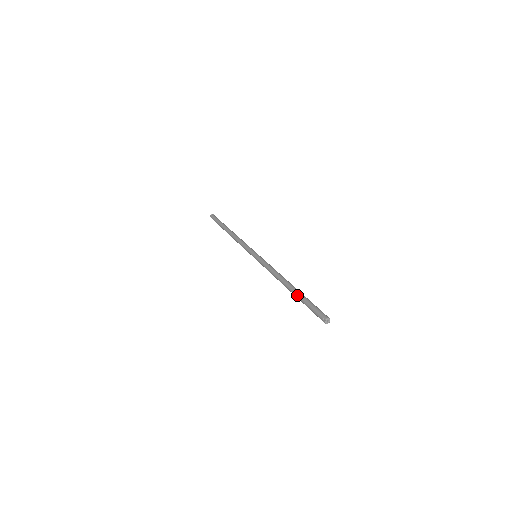
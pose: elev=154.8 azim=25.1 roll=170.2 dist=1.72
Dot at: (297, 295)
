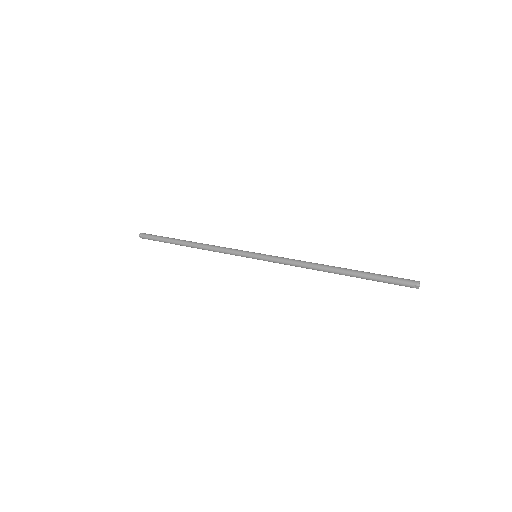
Dot at: (357, 276)
